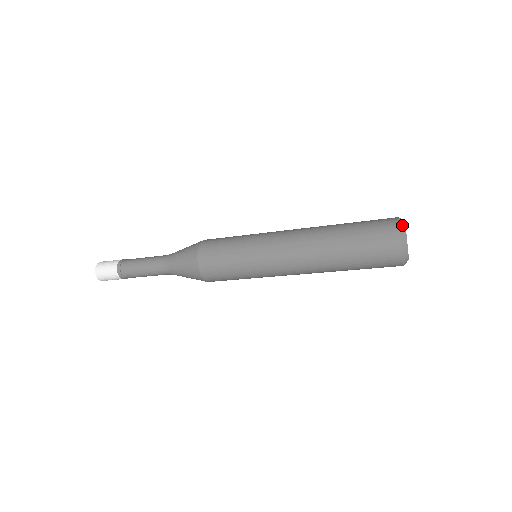
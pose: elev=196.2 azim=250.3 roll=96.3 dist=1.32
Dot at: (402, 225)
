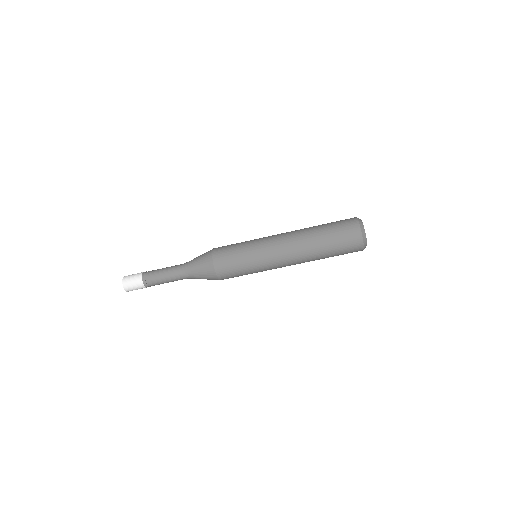
Dot at: (360, 220)
